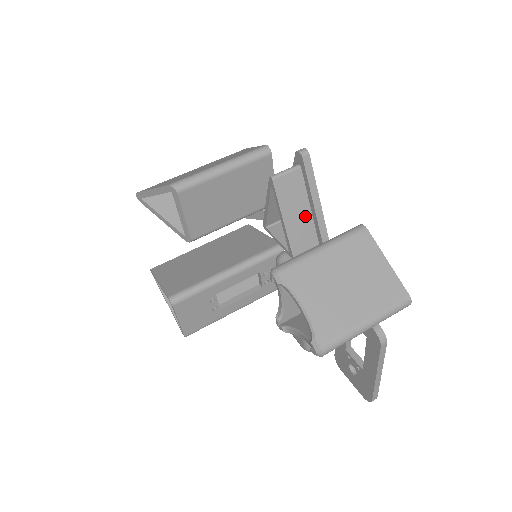
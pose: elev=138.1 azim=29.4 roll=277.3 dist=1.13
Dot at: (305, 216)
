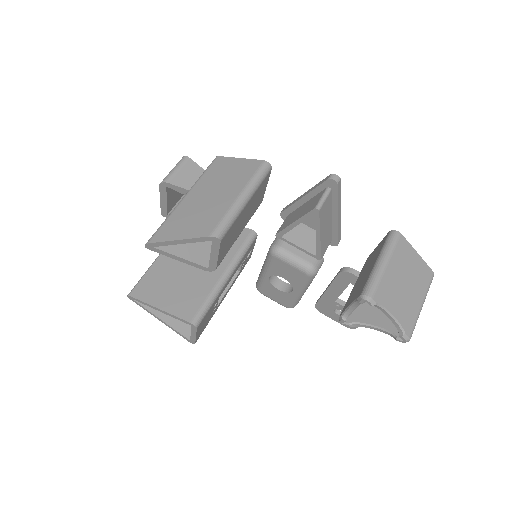
Dot at: (329, 225)
